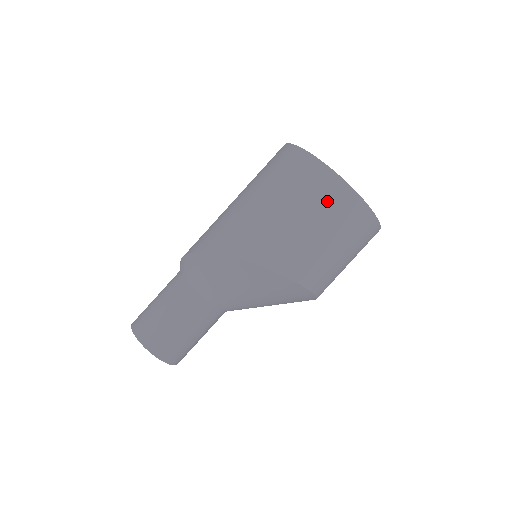
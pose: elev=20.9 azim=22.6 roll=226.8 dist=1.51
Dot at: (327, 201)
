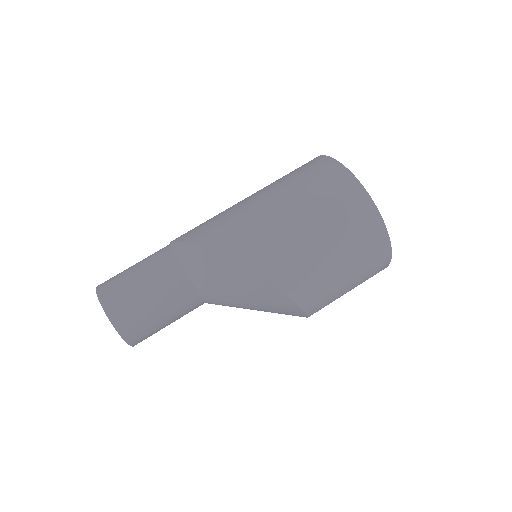
Dot at: (368, 252)
